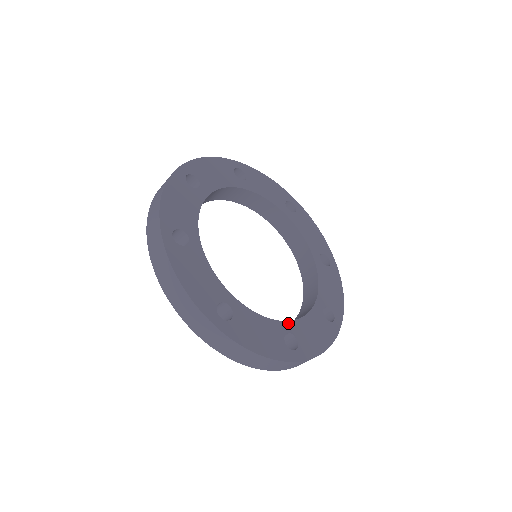
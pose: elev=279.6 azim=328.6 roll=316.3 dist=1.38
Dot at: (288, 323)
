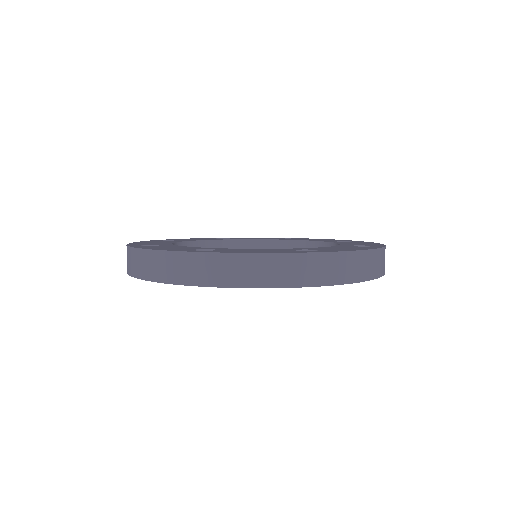
Dot at: (341, 245)
